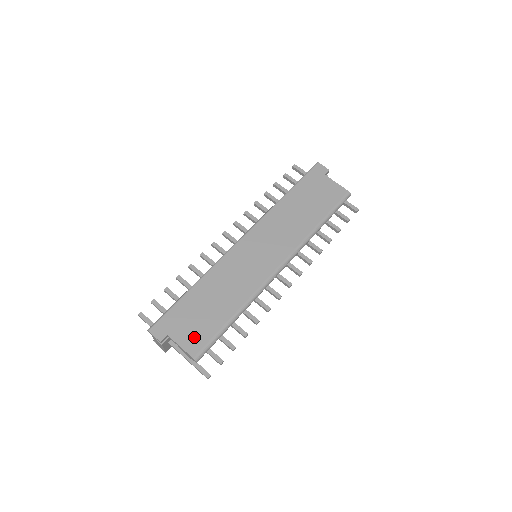
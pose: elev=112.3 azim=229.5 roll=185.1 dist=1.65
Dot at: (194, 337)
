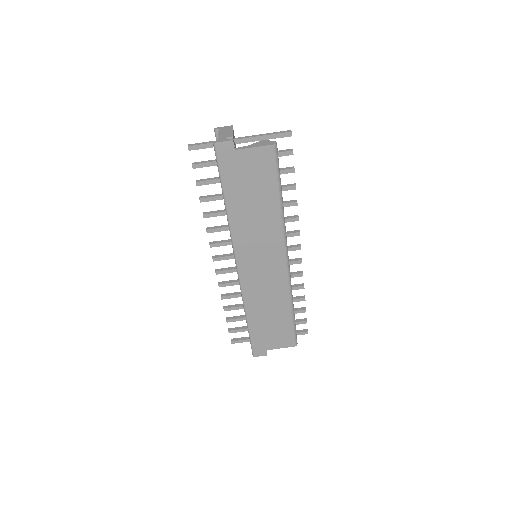
Dot at: (282, 339)
